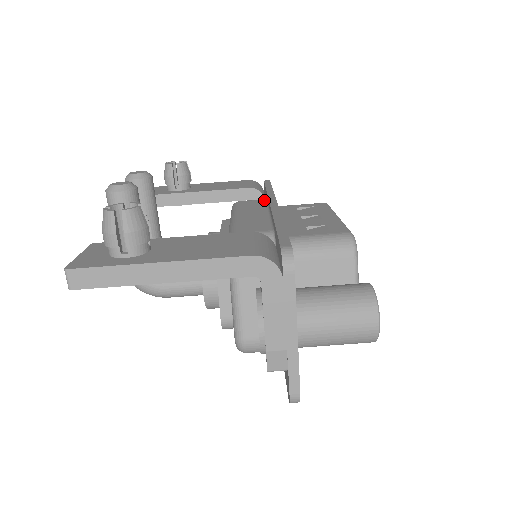
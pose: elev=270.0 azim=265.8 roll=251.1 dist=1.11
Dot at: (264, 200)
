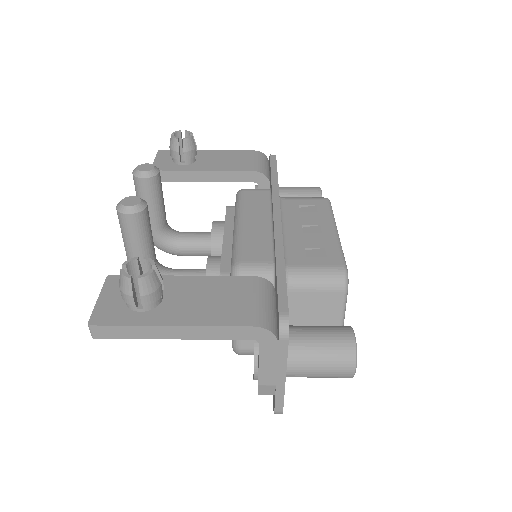
Dot at: (268, 193)
